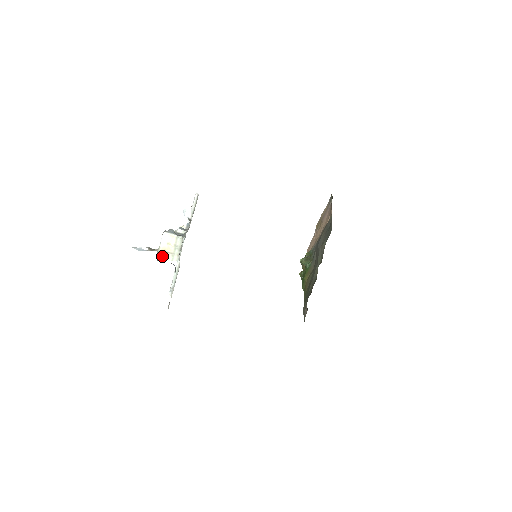
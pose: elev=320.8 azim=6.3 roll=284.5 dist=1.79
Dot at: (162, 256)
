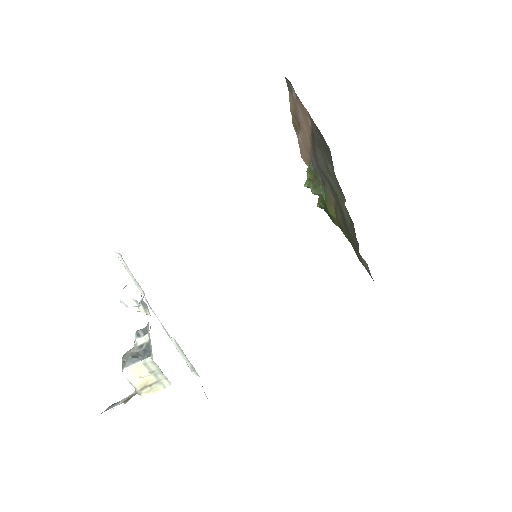
Dot at: (148, 393)
